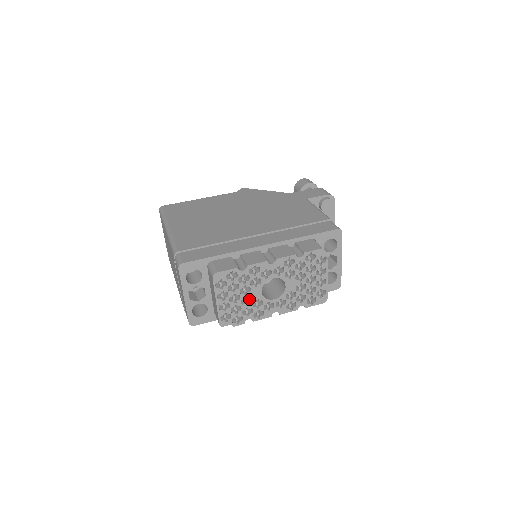
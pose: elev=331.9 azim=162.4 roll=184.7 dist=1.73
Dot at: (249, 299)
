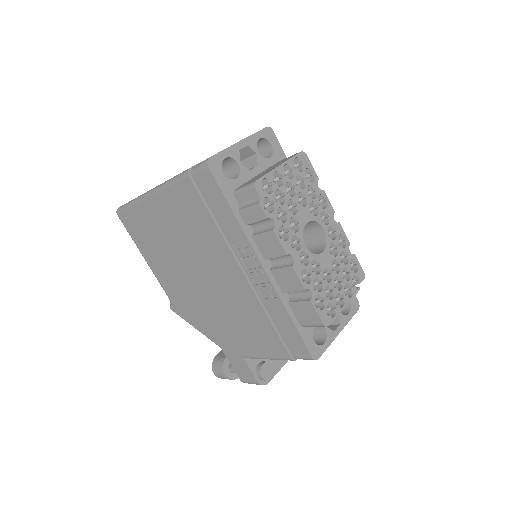
Dot at: occluded
